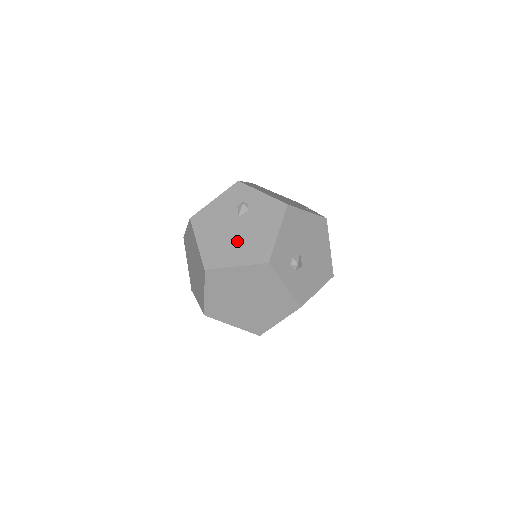
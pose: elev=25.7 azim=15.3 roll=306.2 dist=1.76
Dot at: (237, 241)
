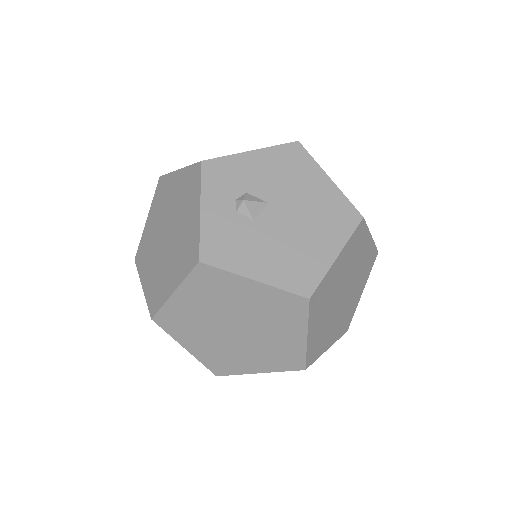
Dot at: occluded
